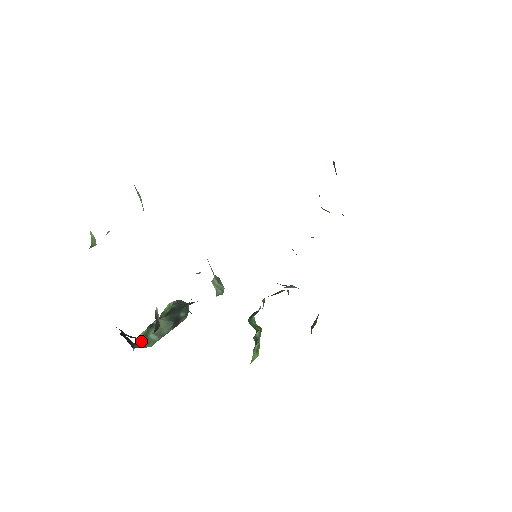
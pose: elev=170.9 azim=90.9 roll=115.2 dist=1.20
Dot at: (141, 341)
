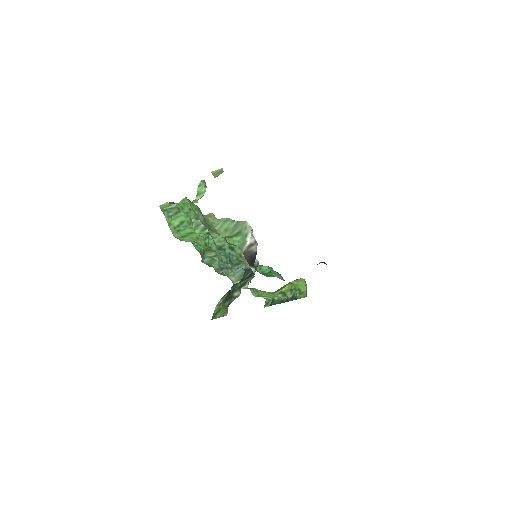
Dot at: (230, 303)
